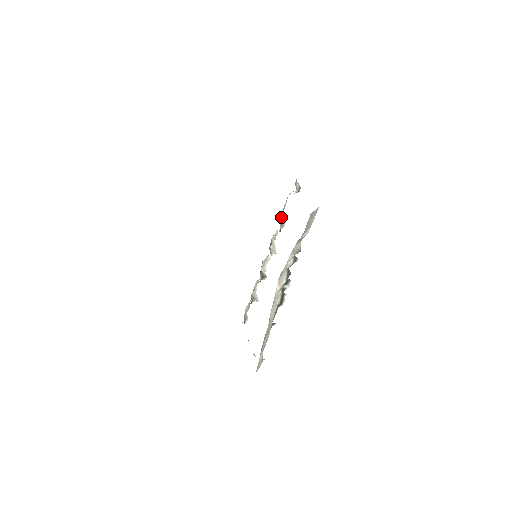
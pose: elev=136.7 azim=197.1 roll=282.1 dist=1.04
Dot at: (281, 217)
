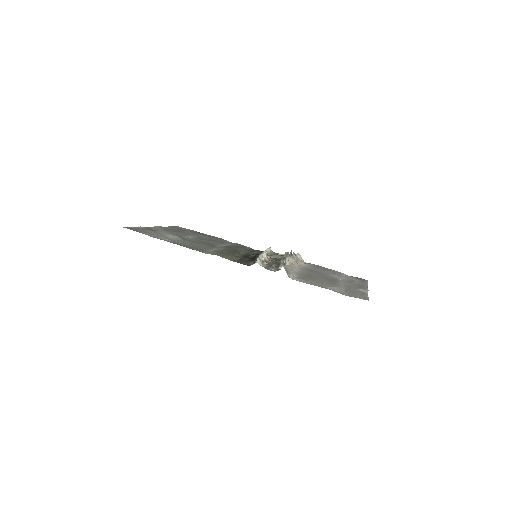
Dot at: occluded
